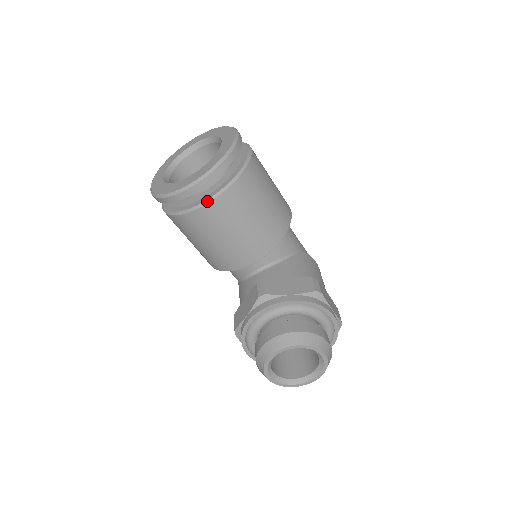
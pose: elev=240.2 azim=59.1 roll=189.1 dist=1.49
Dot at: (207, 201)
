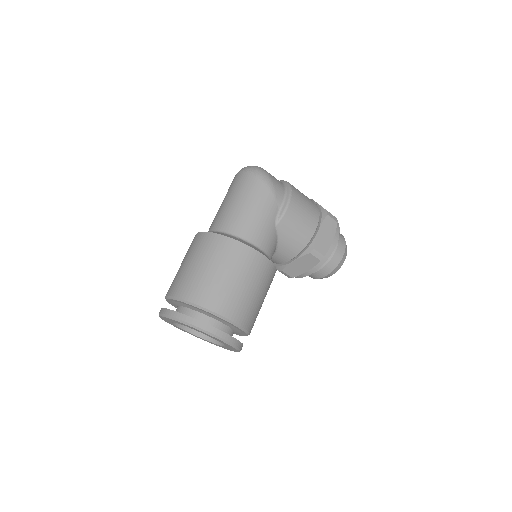
Dot at: occluded
